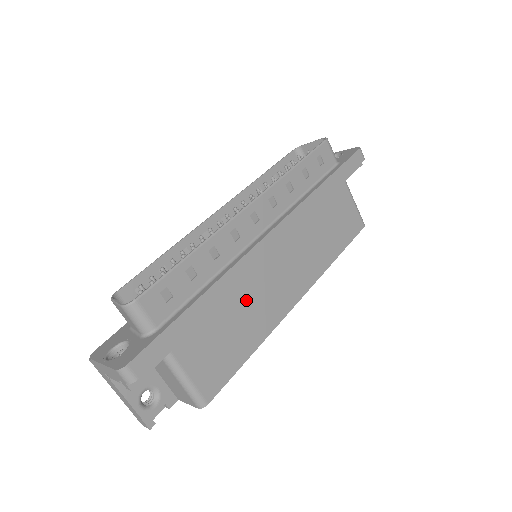
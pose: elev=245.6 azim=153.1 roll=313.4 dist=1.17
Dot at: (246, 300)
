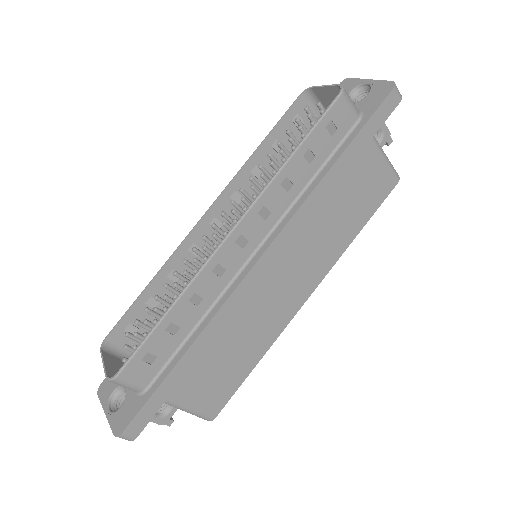
Dot at: (243, 324)
